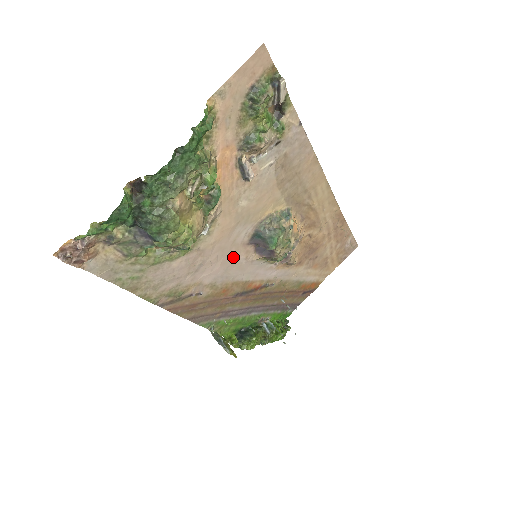
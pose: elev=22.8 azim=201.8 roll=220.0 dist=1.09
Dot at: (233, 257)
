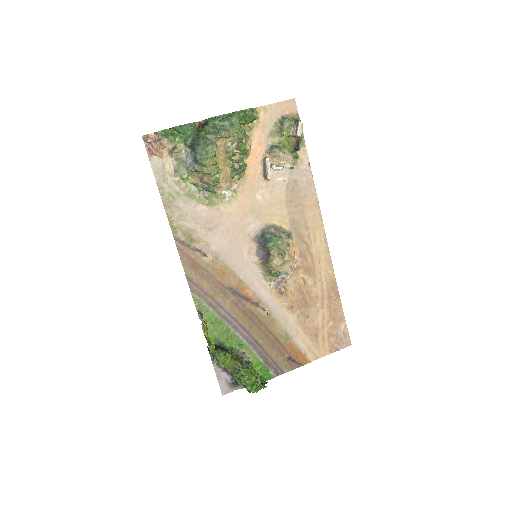
Dot at: (239, 243)
